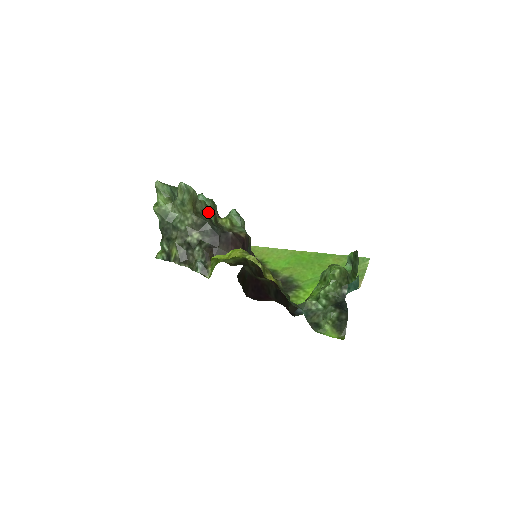
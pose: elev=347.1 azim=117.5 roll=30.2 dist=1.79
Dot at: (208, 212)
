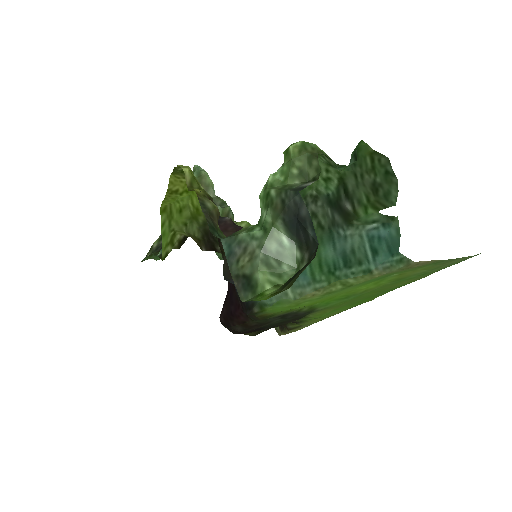
Dot at: occluded
